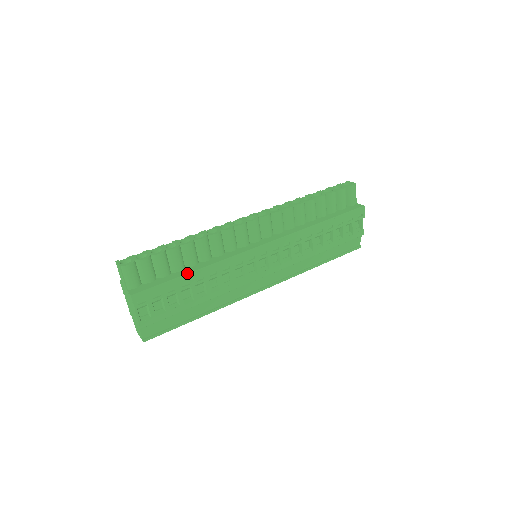
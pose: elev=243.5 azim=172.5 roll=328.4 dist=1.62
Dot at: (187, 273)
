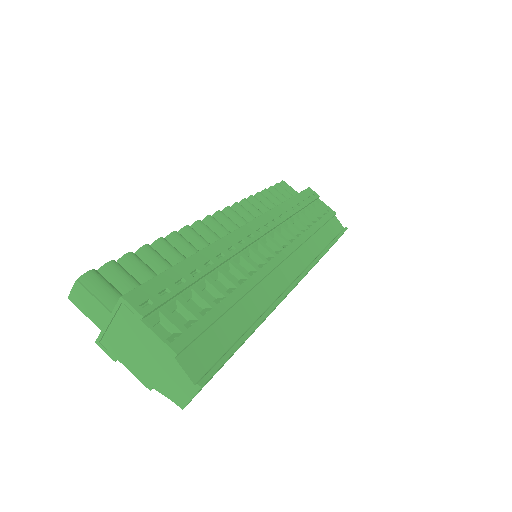
Dot at: (184, 259)
